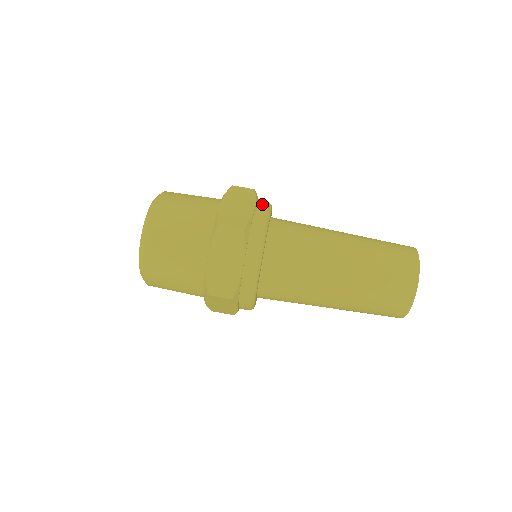
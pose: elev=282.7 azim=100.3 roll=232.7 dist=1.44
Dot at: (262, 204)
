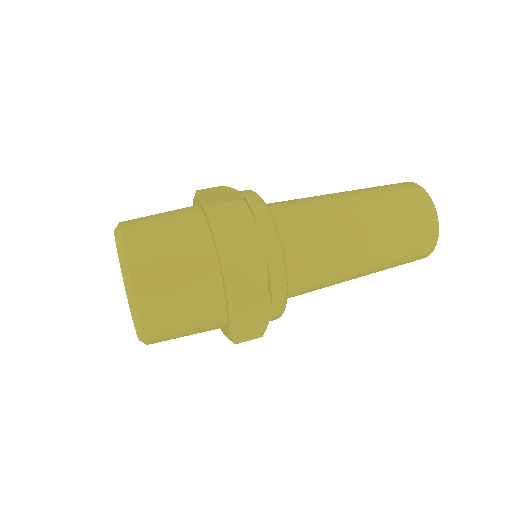
Dot at: occluded
